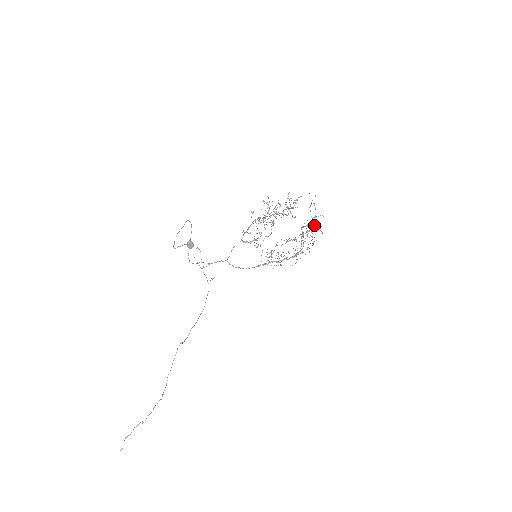
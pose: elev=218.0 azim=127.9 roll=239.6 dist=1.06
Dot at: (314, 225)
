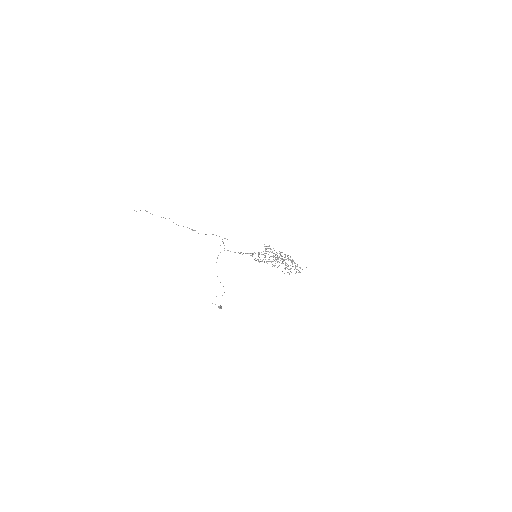
Dot at: occluded
